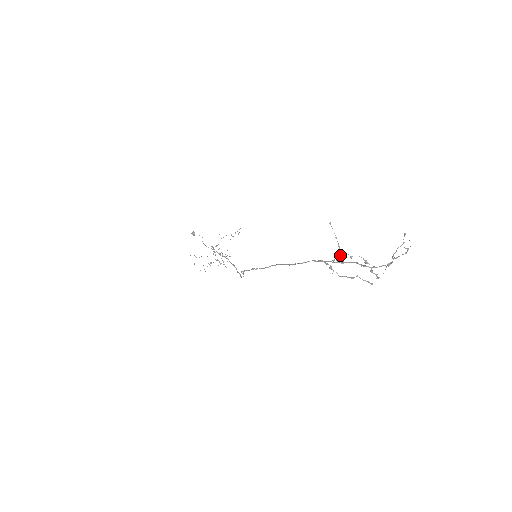
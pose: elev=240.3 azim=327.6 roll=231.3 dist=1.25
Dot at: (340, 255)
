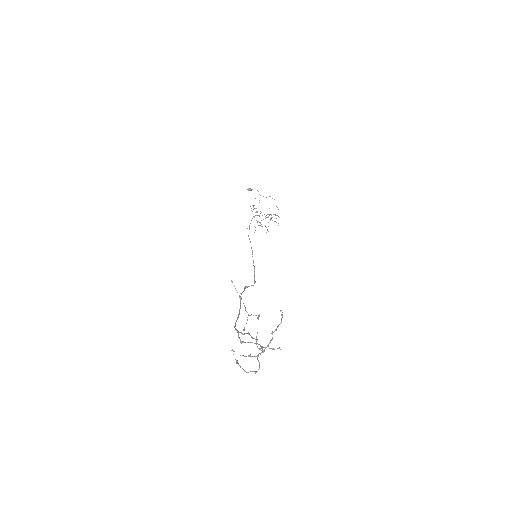
Dot at: occluded
